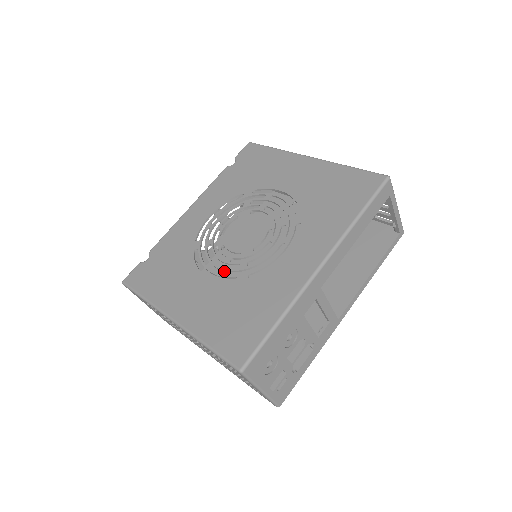
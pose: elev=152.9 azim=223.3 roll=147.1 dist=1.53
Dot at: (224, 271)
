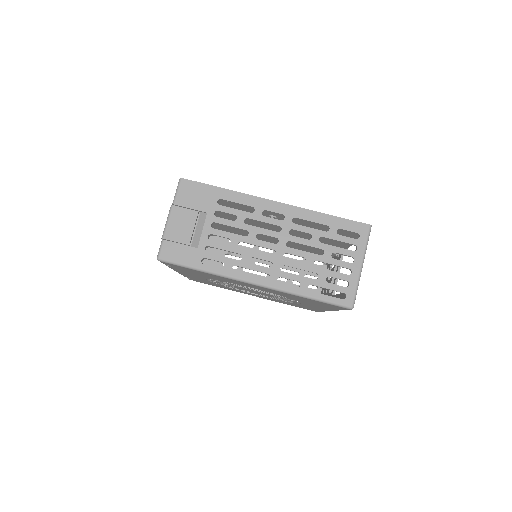
Dot at: occluded
